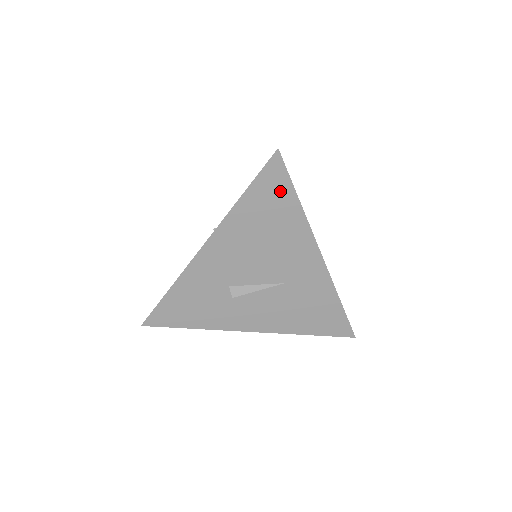
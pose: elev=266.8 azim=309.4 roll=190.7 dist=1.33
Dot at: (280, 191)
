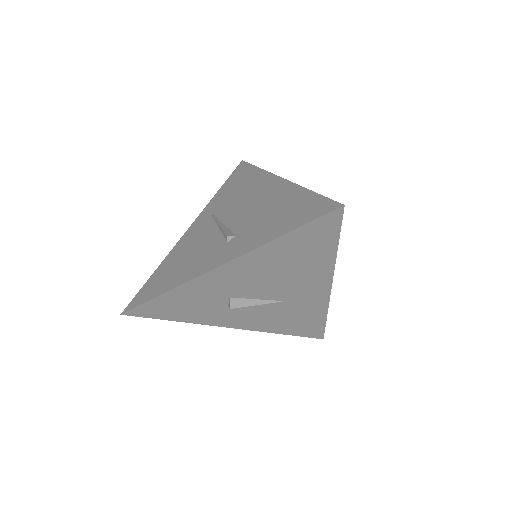
Dot at: (324, 238)
